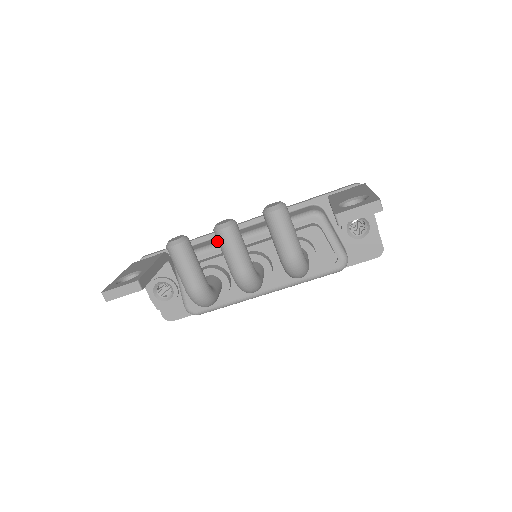
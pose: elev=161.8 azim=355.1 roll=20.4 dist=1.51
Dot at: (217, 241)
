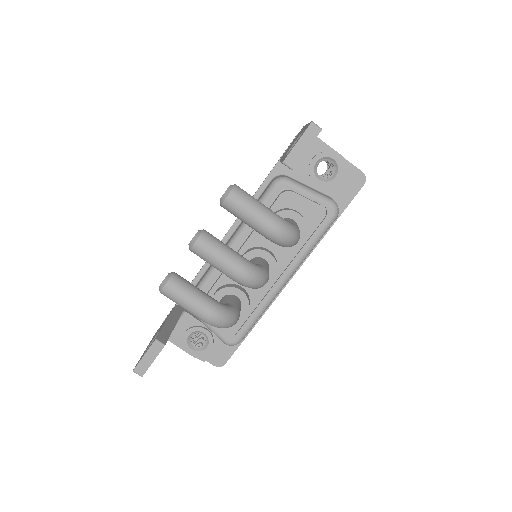
Dot at: occluded
